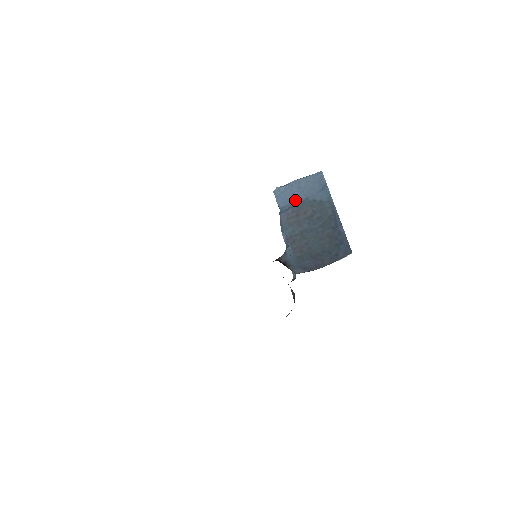
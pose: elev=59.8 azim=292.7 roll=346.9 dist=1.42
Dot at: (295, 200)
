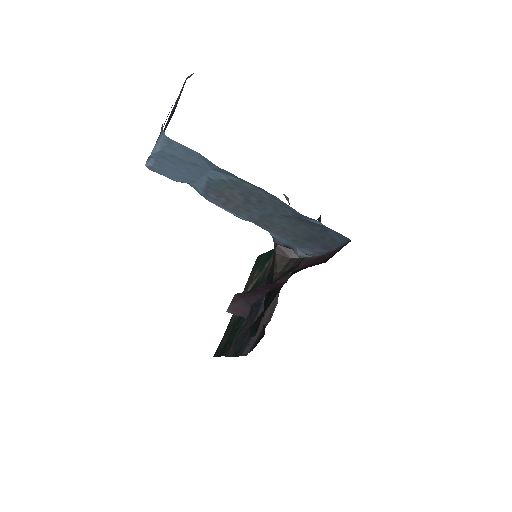
Dot at: (195, 180)
